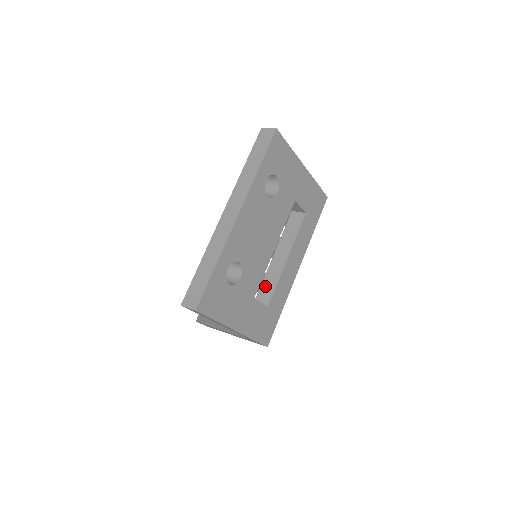
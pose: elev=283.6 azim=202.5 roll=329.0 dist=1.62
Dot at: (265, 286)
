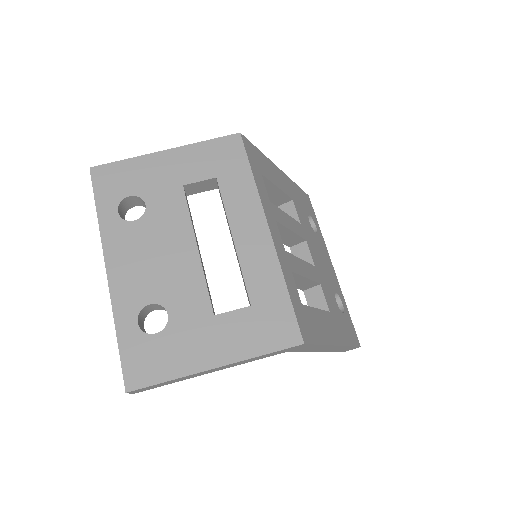
Dot at: (244, 285)
